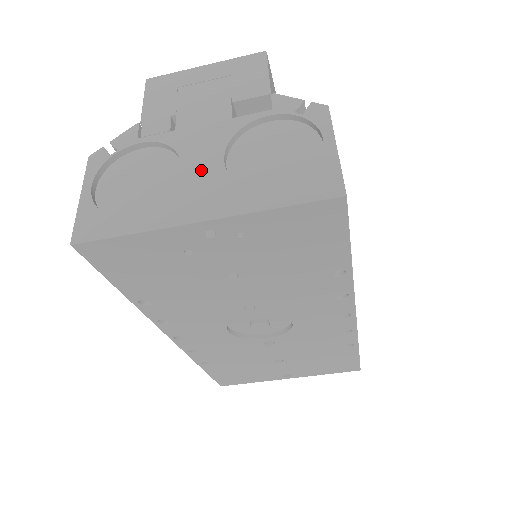
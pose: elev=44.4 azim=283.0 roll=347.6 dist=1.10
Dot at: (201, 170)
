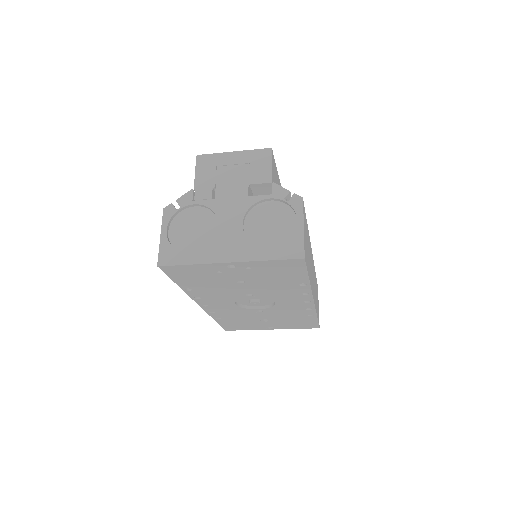
Dot at: (229, 230)
